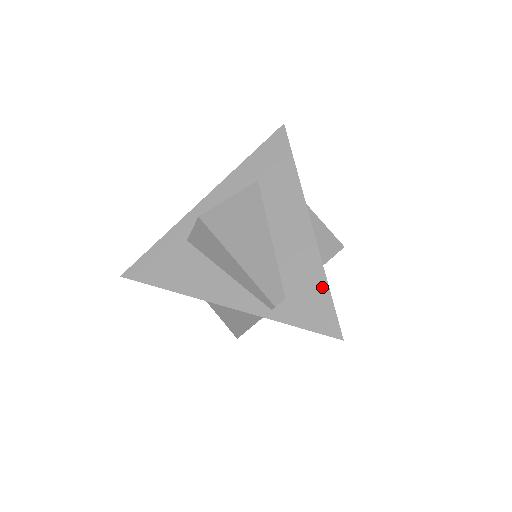
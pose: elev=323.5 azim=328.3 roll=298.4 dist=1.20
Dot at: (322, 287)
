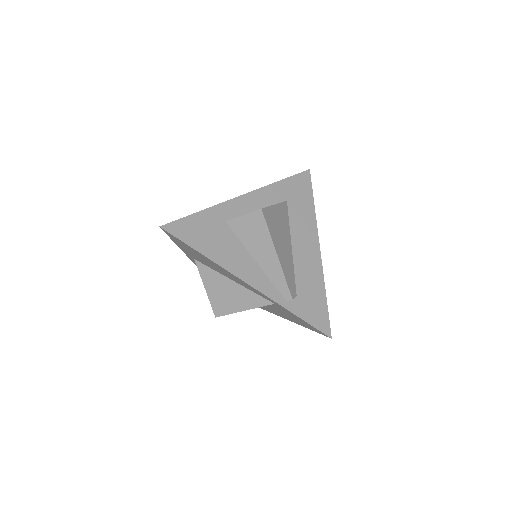
Dot at: (322, 297)
